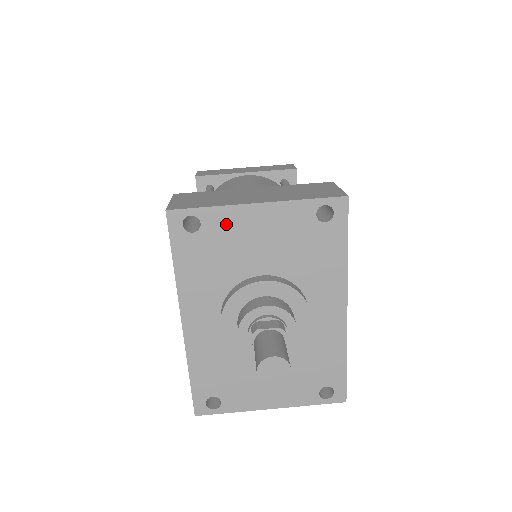
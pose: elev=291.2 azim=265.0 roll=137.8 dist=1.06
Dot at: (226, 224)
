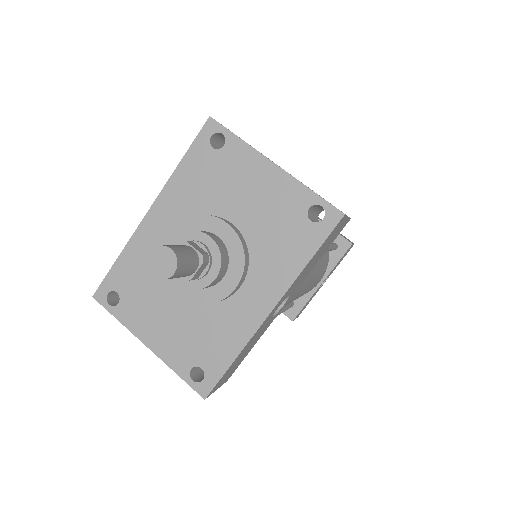
Dot at: (240, 161)
